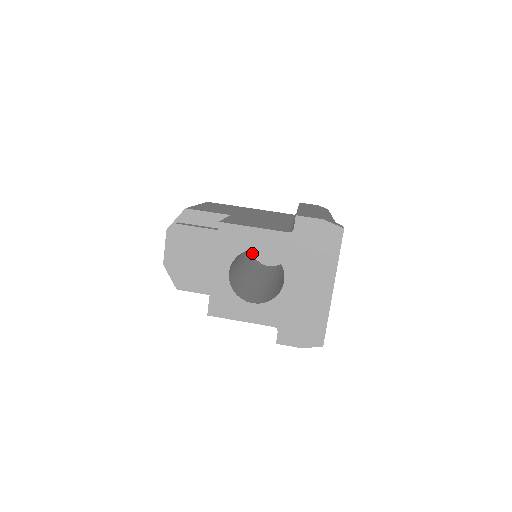
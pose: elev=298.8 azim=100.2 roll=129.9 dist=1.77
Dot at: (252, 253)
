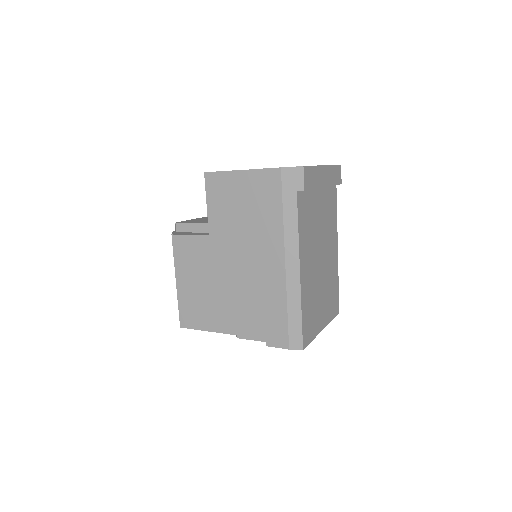
Dot at: occluded
